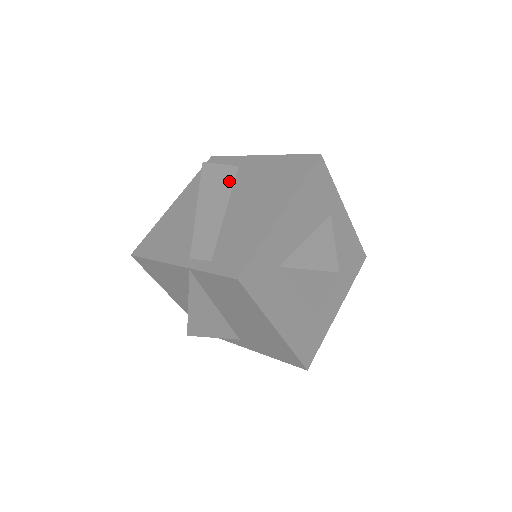
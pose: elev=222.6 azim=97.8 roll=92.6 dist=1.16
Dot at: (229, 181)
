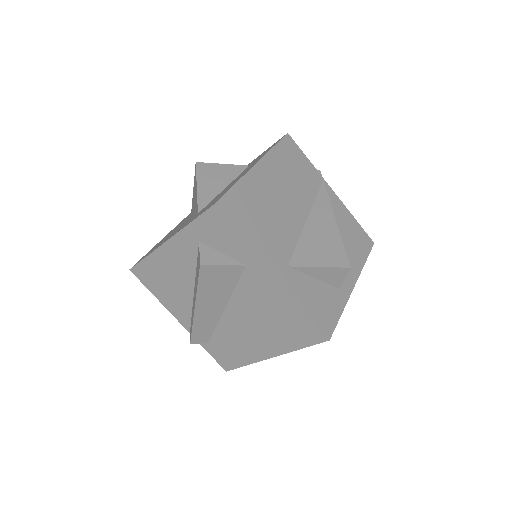
Dot at: (231, 284)
